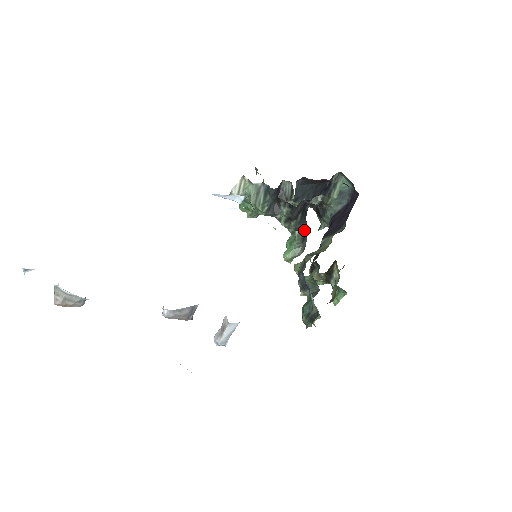
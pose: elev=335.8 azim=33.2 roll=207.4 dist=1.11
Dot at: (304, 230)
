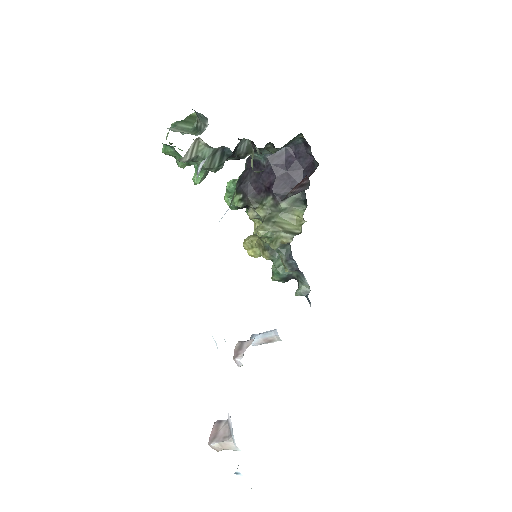
Dot at: occluded
